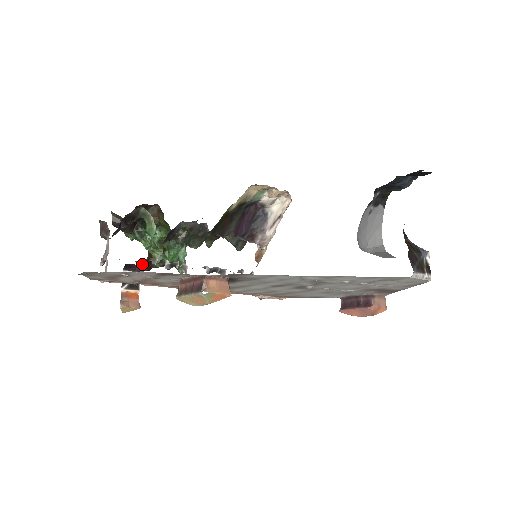
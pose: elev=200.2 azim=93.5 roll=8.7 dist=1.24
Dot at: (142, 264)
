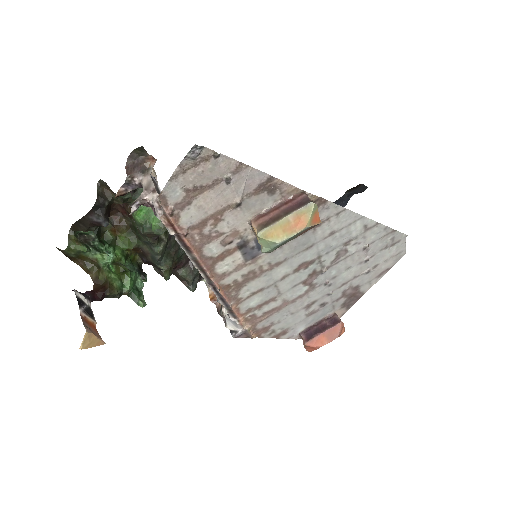
Dot at: occluded
